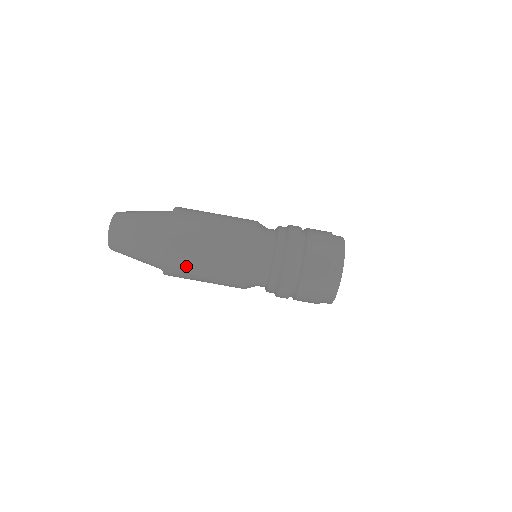
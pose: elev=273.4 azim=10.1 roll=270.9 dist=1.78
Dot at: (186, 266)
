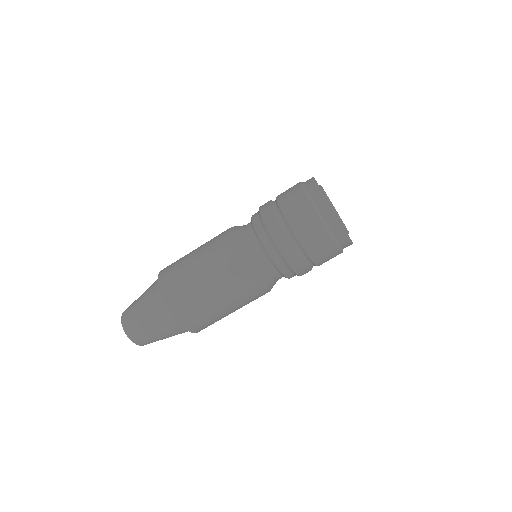
Dot at: (194, 304)
